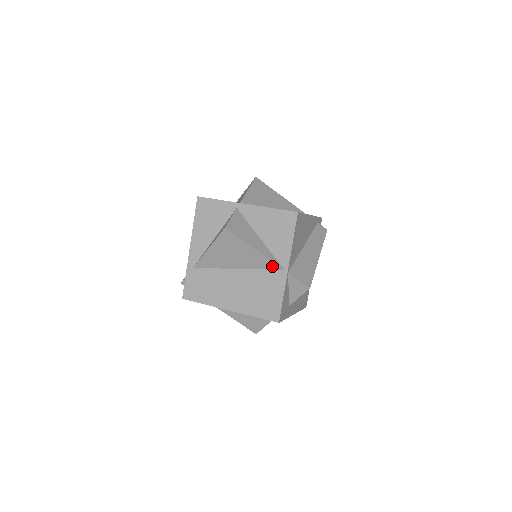
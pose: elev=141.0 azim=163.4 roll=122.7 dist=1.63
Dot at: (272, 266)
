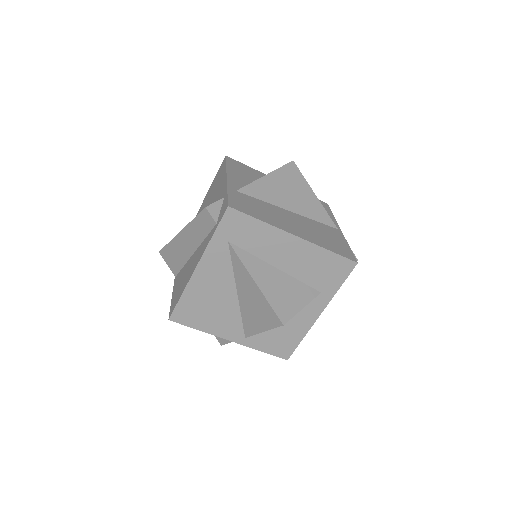
Dot at: (327, 221)
